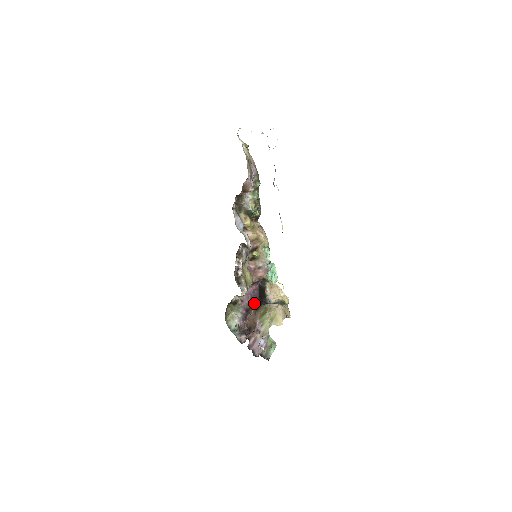
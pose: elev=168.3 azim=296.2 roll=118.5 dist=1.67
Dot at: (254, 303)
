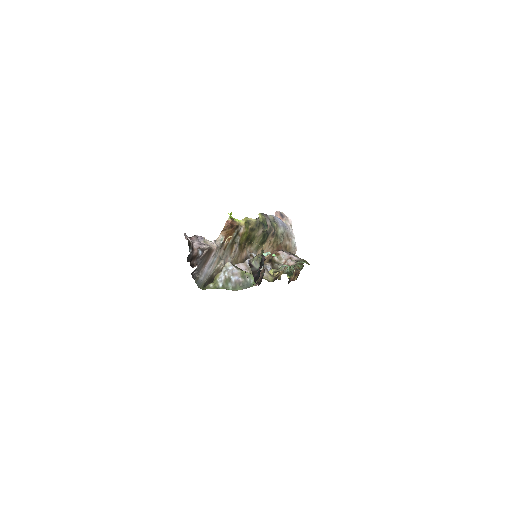
Dot at: occluded
